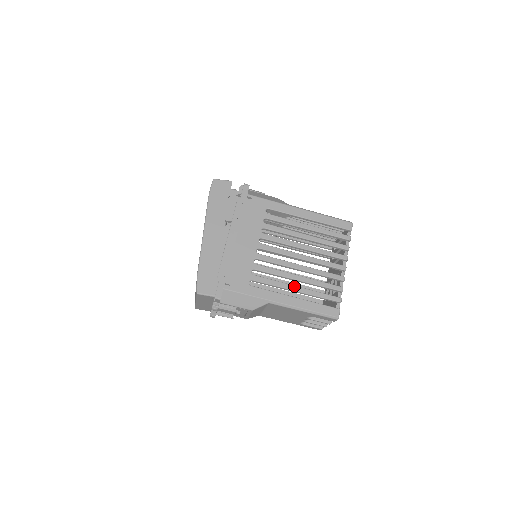
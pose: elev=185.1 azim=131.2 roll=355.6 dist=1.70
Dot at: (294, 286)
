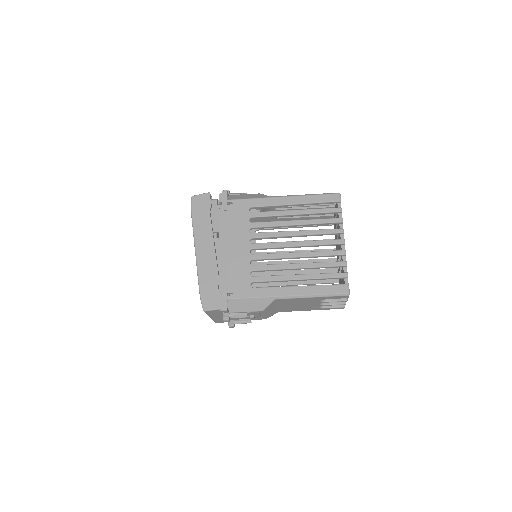
Dot at: (296, 275)
